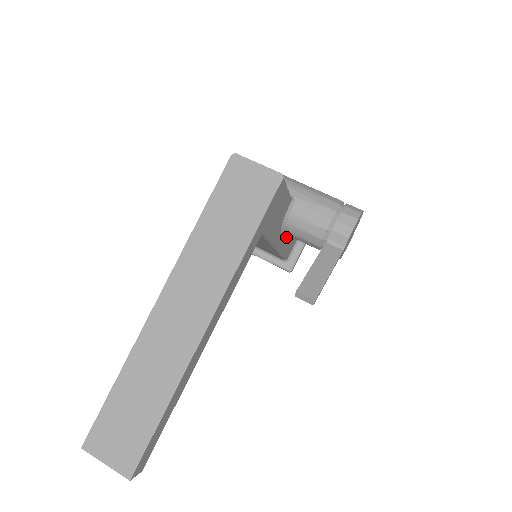
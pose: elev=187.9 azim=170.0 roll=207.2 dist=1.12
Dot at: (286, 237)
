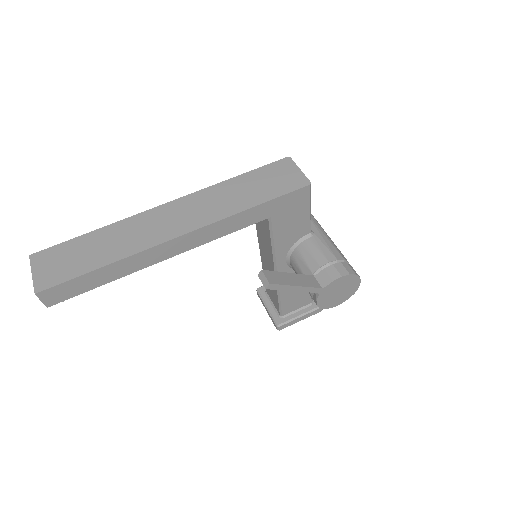
Dot at: occluded
